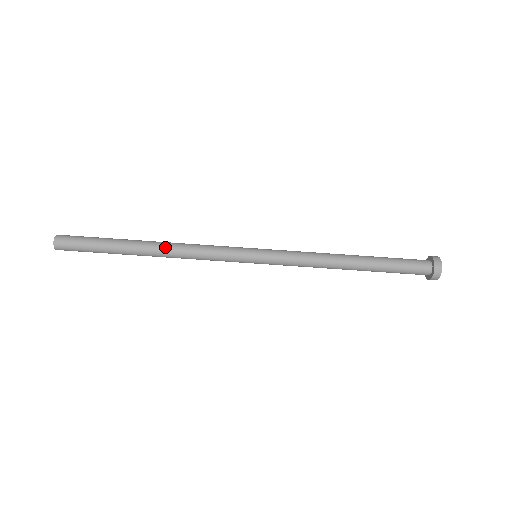
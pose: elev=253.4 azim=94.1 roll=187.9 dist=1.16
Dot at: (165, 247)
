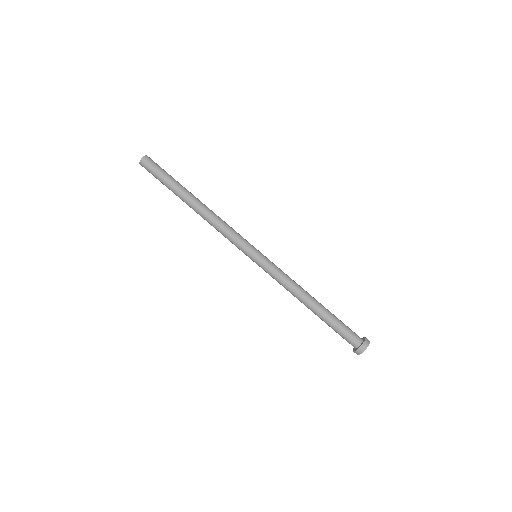
Dot at: (207, 208)
